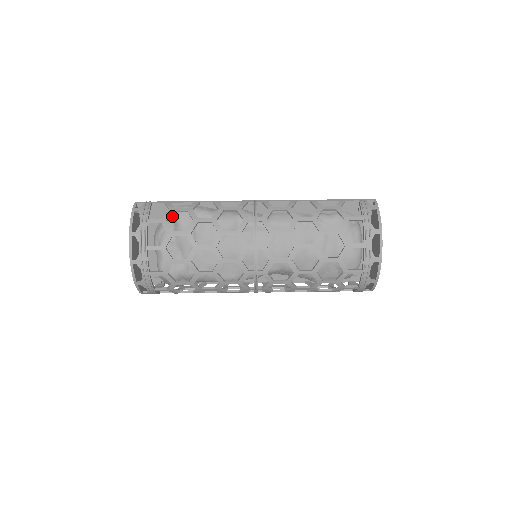
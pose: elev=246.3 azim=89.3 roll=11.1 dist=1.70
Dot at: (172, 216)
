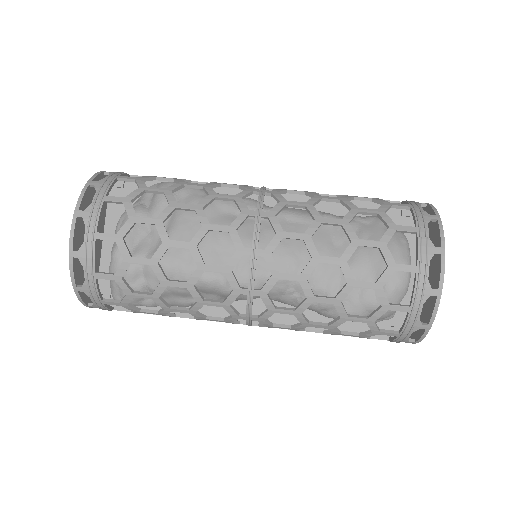
Dot at: occluded
